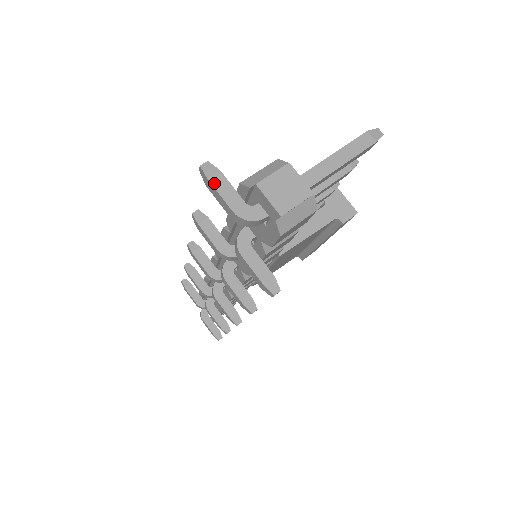
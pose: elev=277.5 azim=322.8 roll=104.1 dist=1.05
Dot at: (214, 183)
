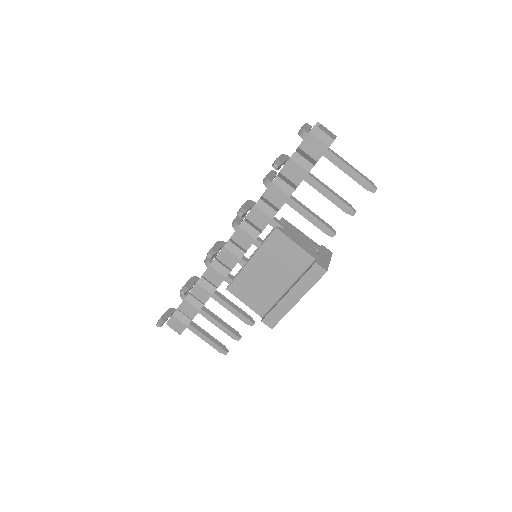
Dot at: (307, 124)
